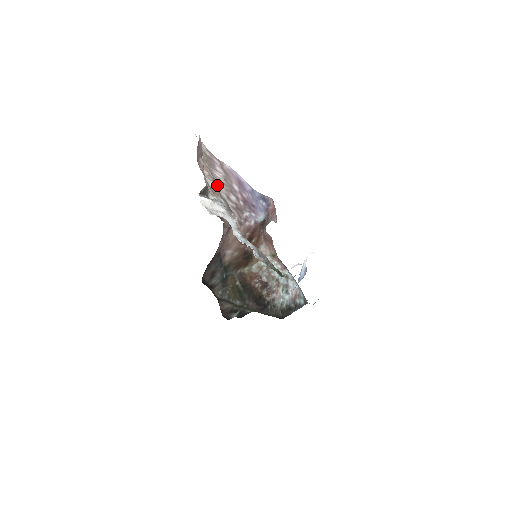
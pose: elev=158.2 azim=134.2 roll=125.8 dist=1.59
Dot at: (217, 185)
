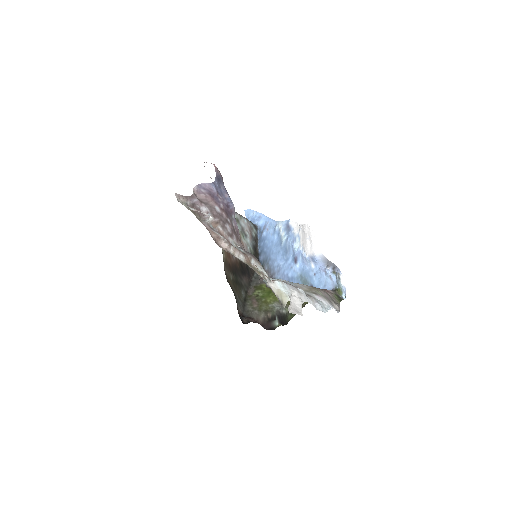
Dot at: occluded
